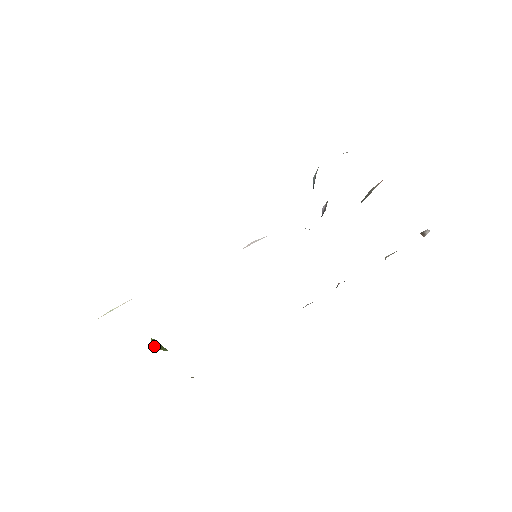
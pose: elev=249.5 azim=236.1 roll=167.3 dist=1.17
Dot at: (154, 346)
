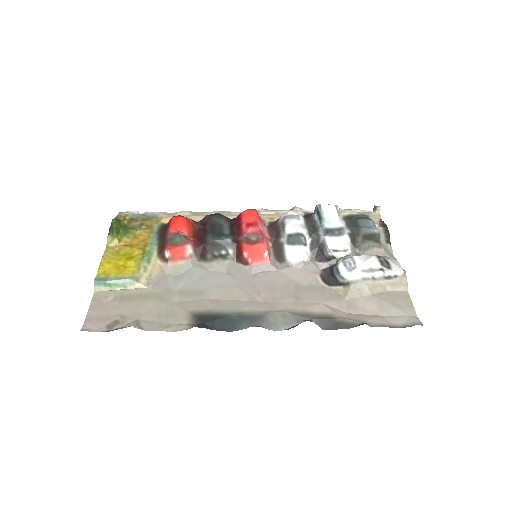
Dot at: (120, 236)
